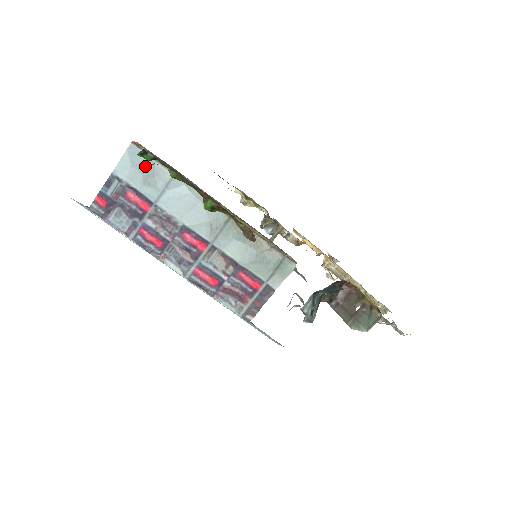
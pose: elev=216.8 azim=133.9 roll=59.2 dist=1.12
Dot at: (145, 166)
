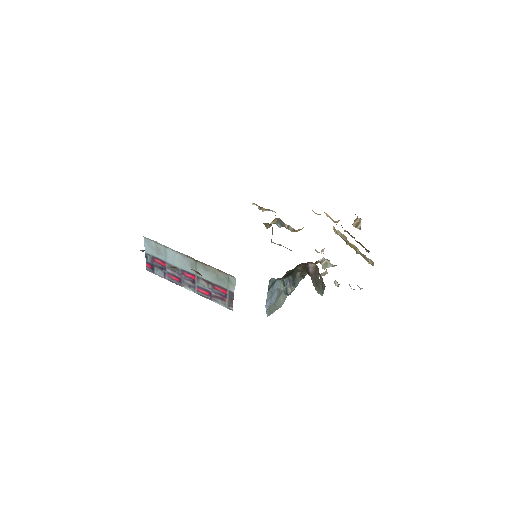
Dot at: (154, 246)
